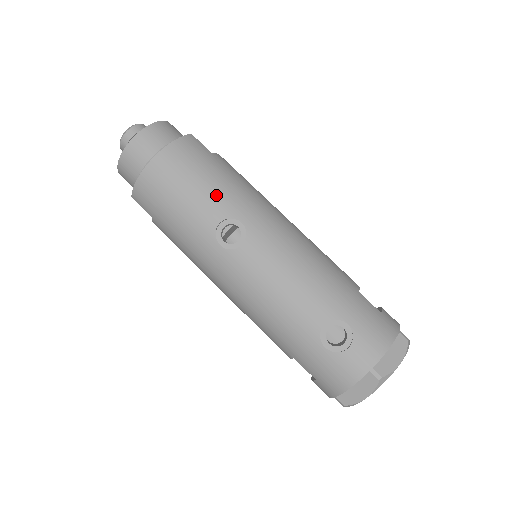
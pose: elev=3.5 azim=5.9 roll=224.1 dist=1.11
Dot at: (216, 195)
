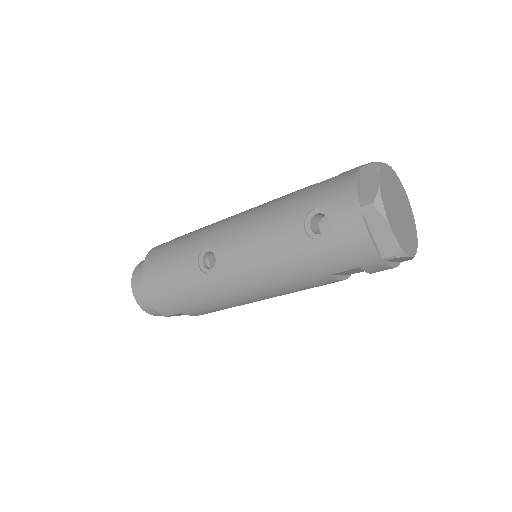
Dot at: (183, 254)
